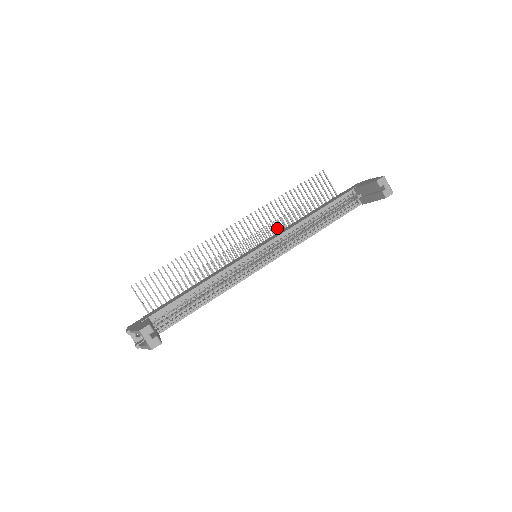
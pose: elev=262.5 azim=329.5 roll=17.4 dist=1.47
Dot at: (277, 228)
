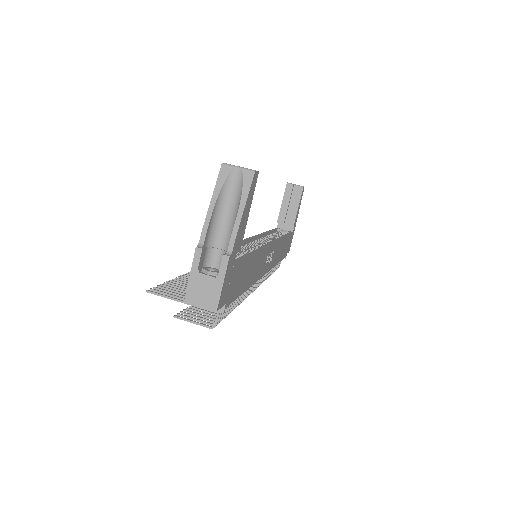
Dot at: occluded
